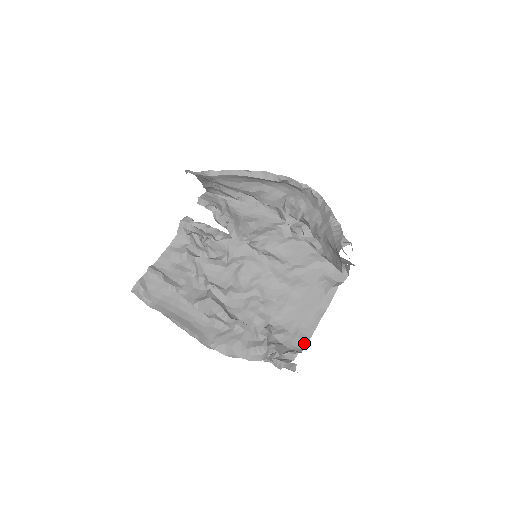
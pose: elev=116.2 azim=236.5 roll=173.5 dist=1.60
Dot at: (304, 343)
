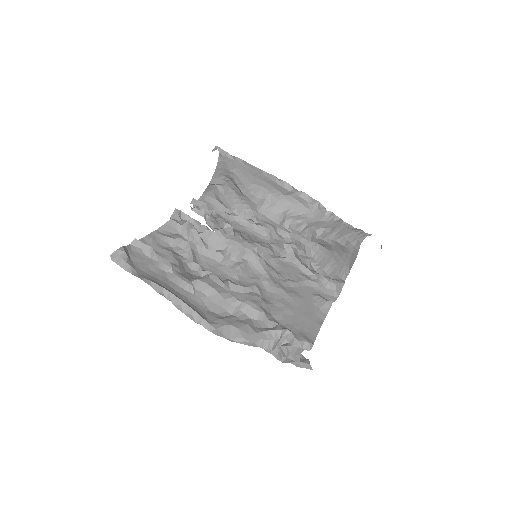
Dot at: occluded
